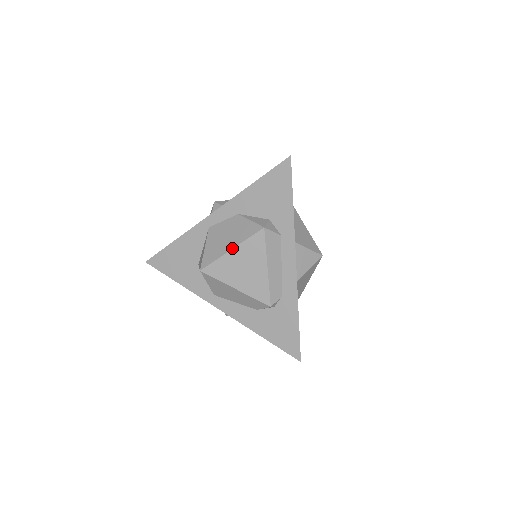
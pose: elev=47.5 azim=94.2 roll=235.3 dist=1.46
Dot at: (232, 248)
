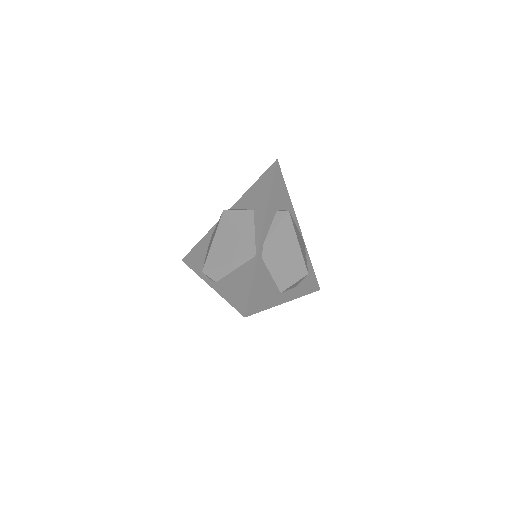
Dot at: occluded
